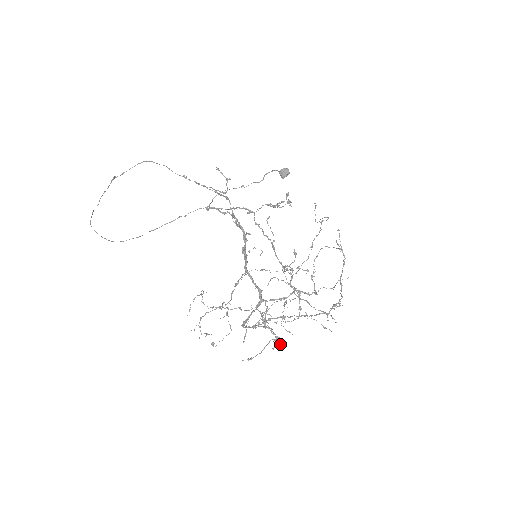
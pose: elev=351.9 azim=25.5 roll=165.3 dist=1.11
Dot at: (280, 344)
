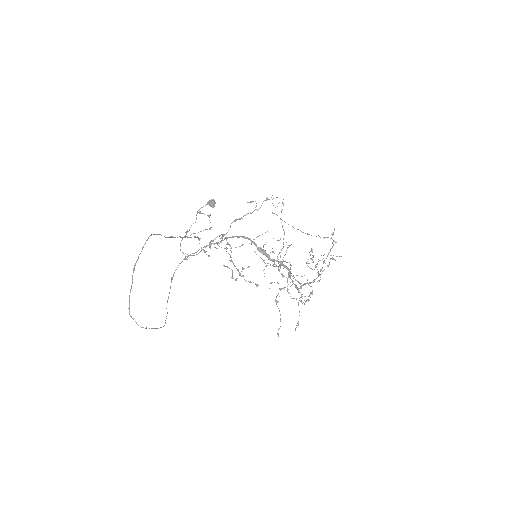
Dot at: (312, 291)
